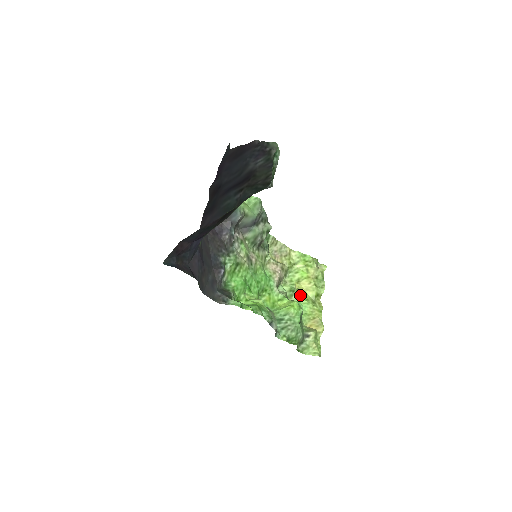
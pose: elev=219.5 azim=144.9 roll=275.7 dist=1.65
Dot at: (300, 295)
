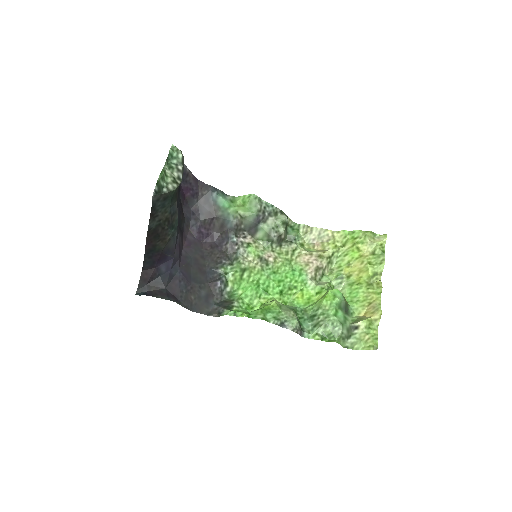
Dot at: (351, 280)
